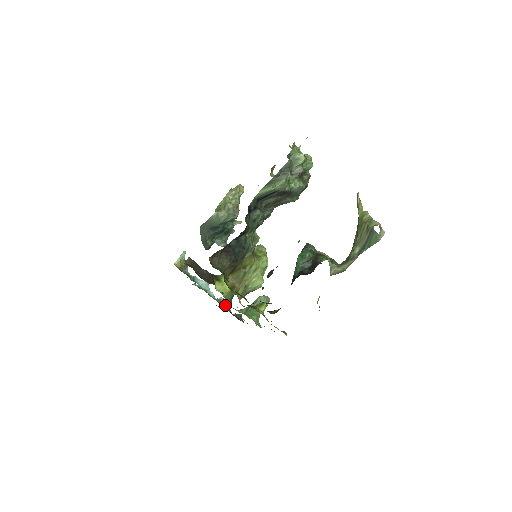
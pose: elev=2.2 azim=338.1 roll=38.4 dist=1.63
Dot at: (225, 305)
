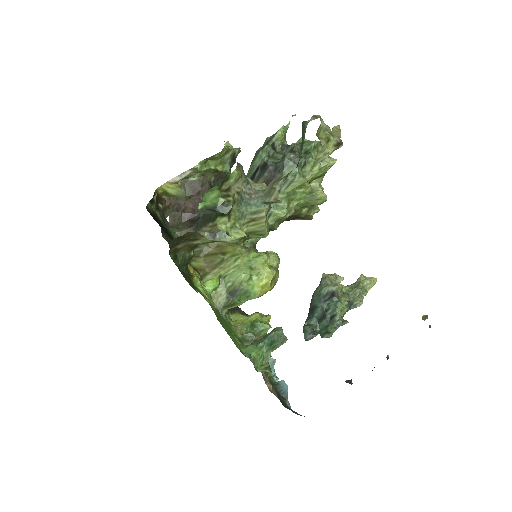
Dot at: (284, 391)
